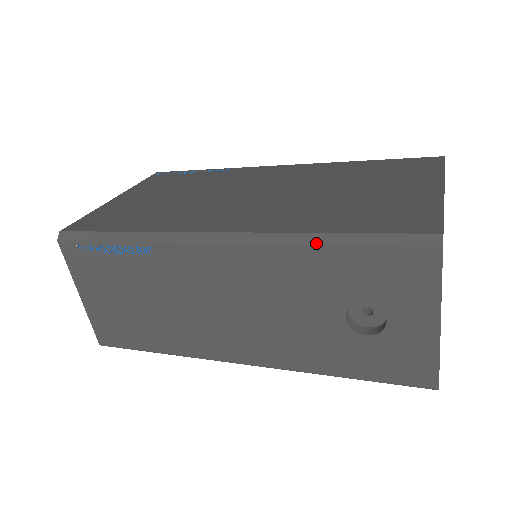
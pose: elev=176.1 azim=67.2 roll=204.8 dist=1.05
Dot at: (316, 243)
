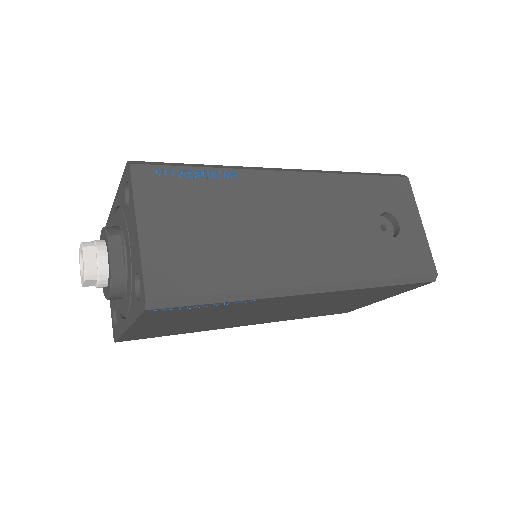
Dot at: (353, 174)
